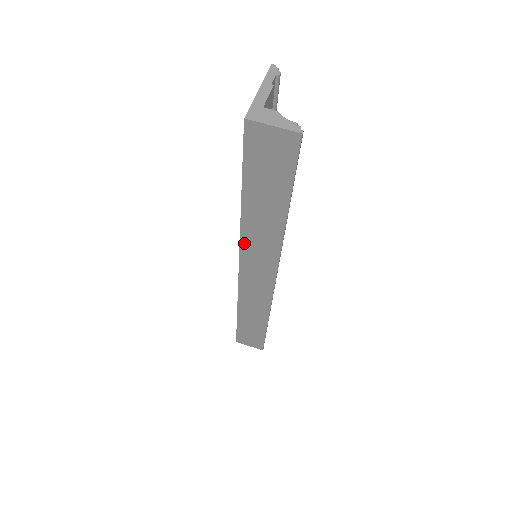
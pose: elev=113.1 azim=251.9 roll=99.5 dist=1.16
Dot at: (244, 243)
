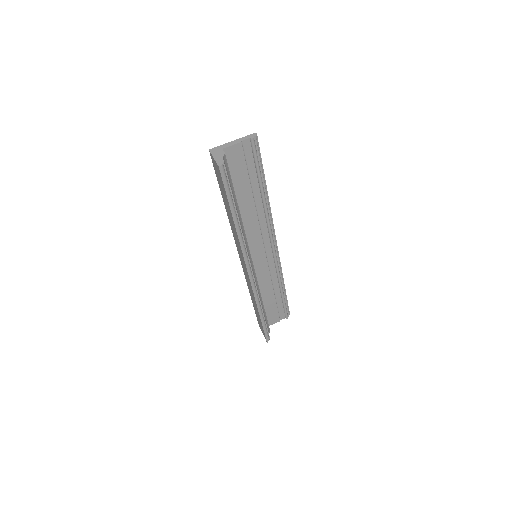
Dot at: (233, 234)
